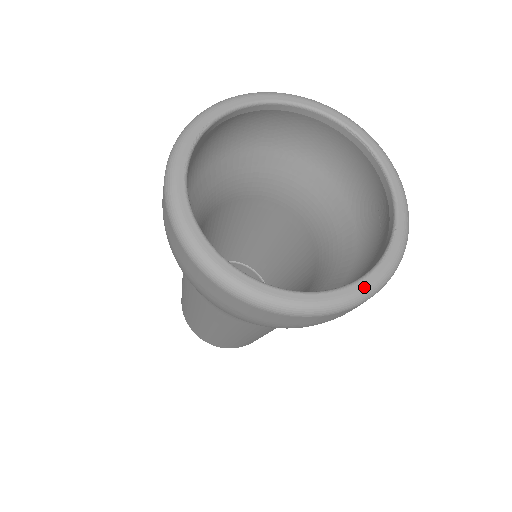
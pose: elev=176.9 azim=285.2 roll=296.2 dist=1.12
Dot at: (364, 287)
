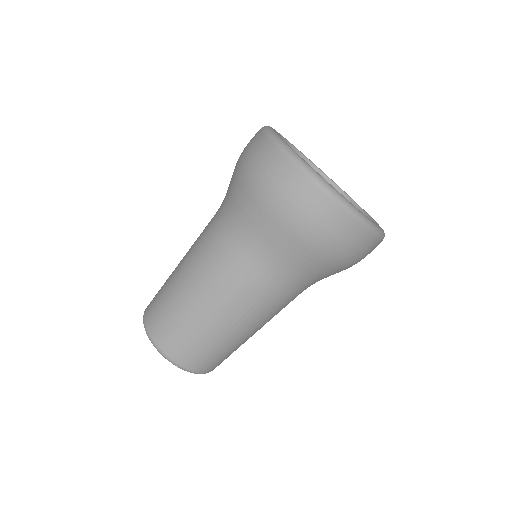
Dot at: (374, 223)
